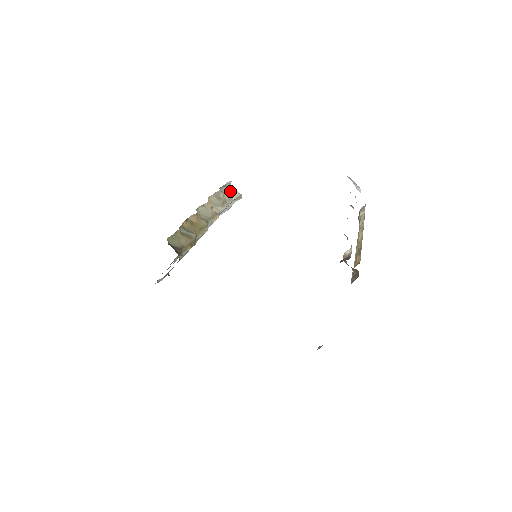
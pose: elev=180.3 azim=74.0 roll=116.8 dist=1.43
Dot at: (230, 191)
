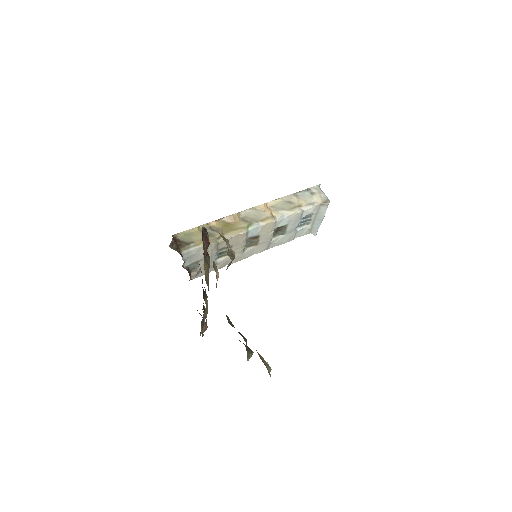
Dot at: (315, 196)
